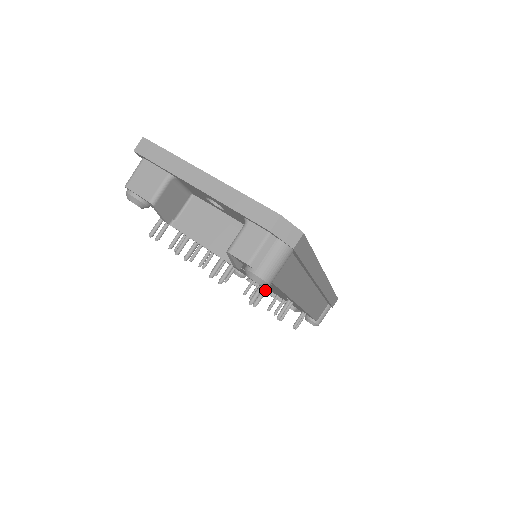
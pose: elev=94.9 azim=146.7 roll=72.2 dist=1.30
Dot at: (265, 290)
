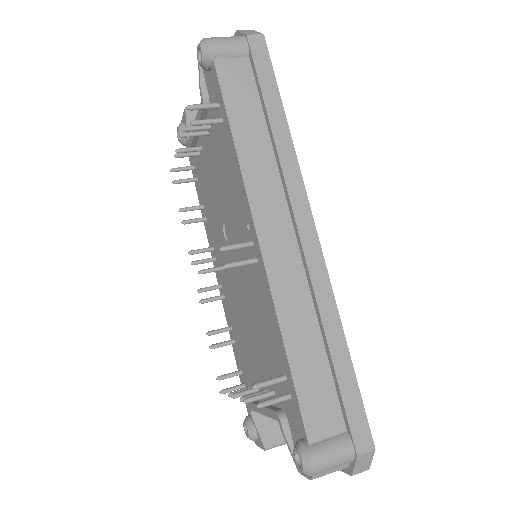
Dot at: (213, 119)
